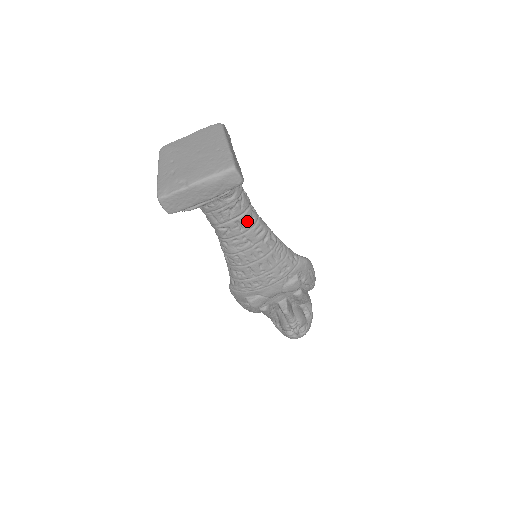
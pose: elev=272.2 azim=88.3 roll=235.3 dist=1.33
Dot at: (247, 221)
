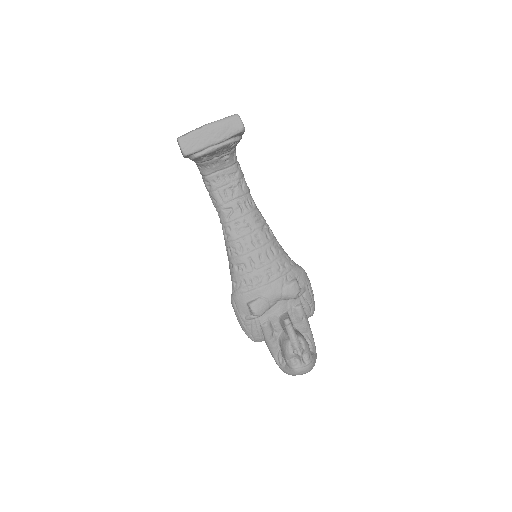
Dot at: (247, 205)
